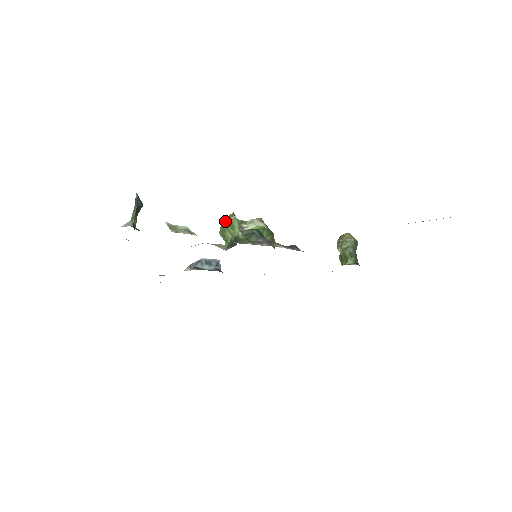
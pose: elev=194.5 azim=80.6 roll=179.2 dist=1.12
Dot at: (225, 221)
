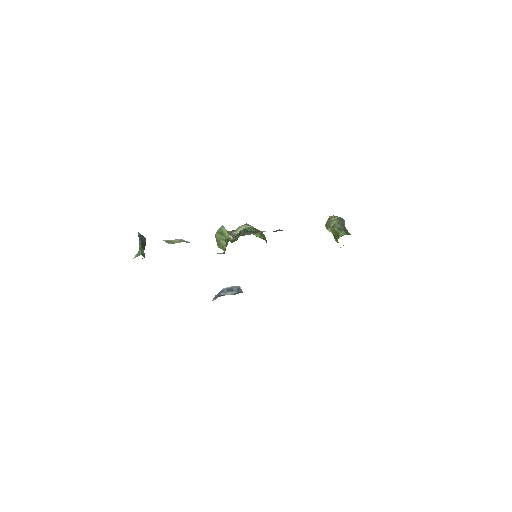
Dot at: (216, 233)
